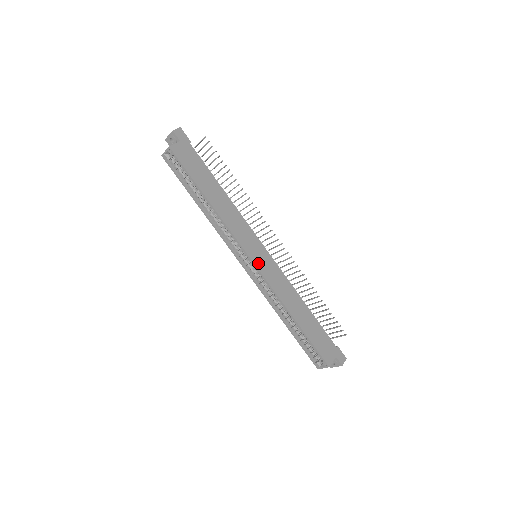
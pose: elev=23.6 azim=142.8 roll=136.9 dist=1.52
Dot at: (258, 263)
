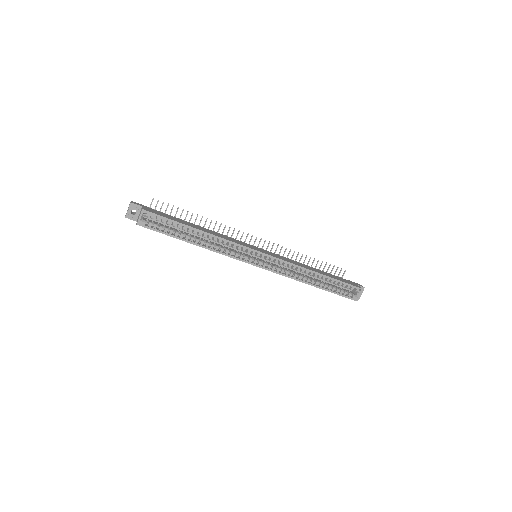
Dot at: (265, 253)
